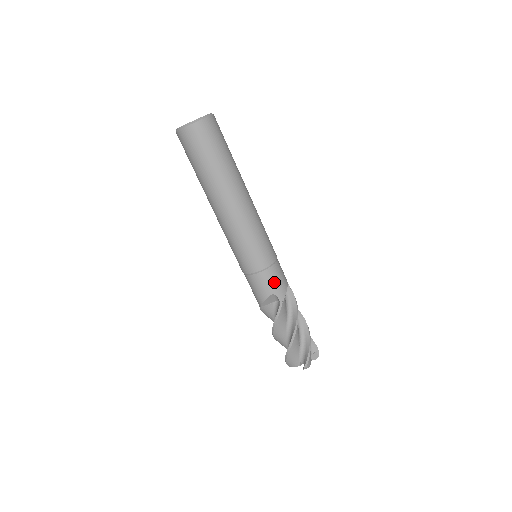
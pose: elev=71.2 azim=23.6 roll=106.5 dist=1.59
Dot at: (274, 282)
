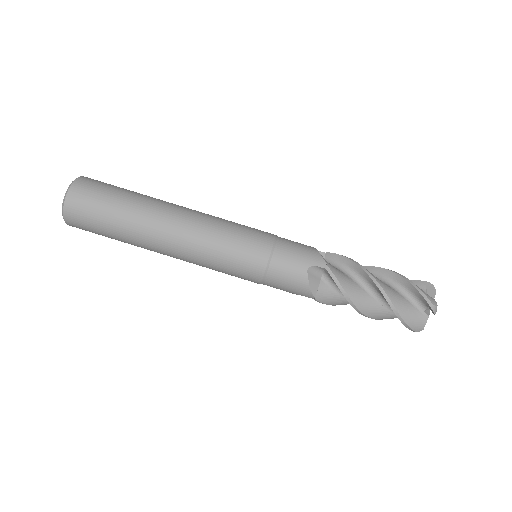
Dot at: (296, 255)
